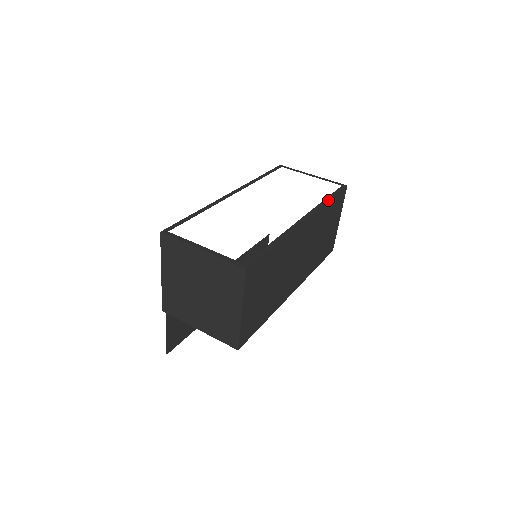
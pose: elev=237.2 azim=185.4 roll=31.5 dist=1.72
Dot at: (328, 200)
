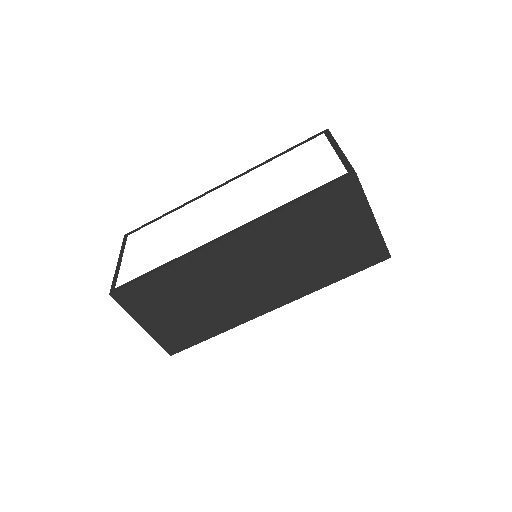
Dot at: (289, 204)
